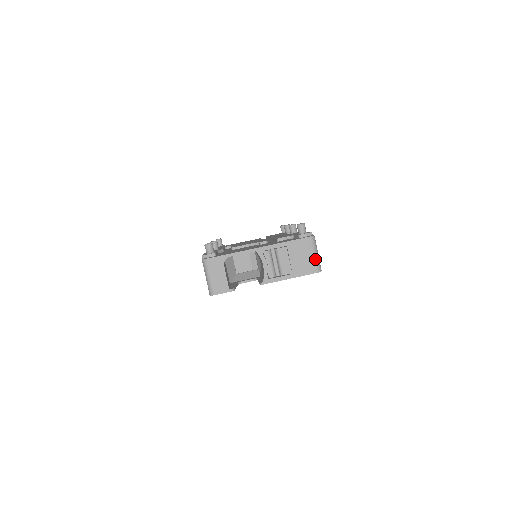
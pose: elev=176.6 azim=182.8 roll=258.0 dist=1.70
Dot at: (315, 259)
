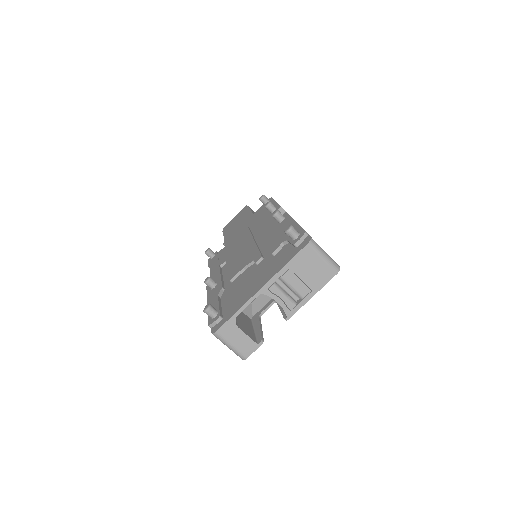
Dot at: (327, 262)
